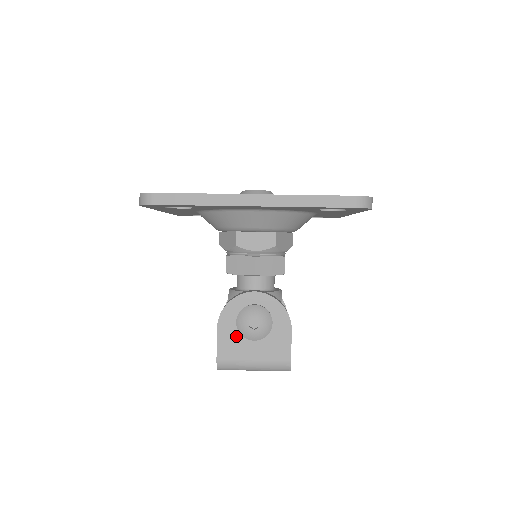
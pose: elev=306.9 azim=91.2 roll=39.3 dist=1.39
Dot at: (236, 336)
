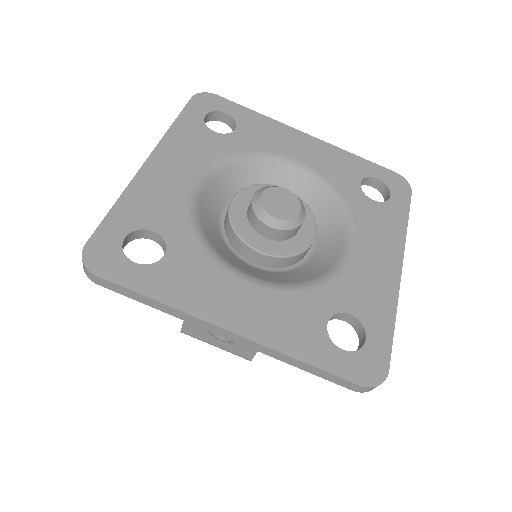
Dot at: occluded
